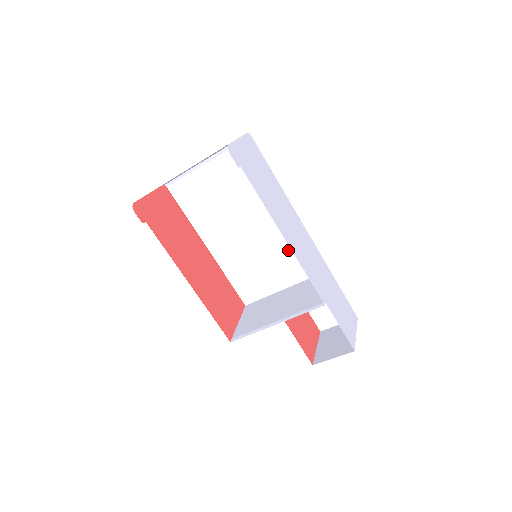
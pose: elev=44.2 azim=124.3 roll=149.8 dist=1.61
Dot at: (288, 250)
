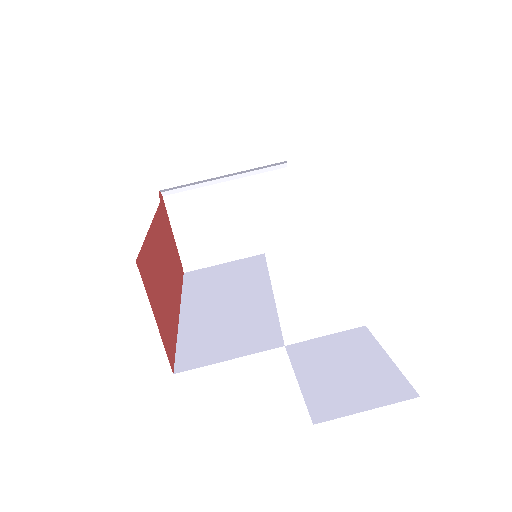
Dot at: occluded
